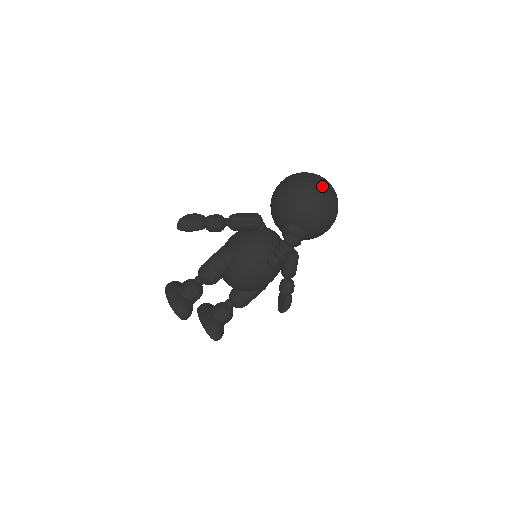
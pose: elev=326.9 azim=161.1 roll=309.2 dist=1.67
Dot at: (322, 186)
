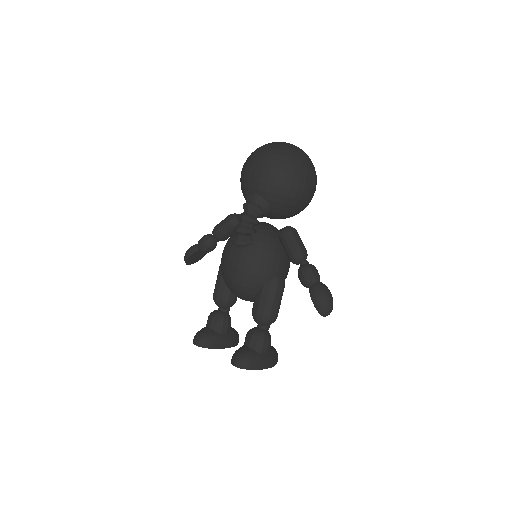
Dot at: occluded
